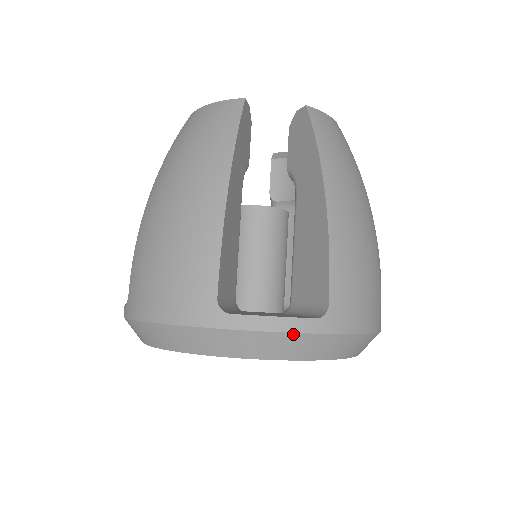
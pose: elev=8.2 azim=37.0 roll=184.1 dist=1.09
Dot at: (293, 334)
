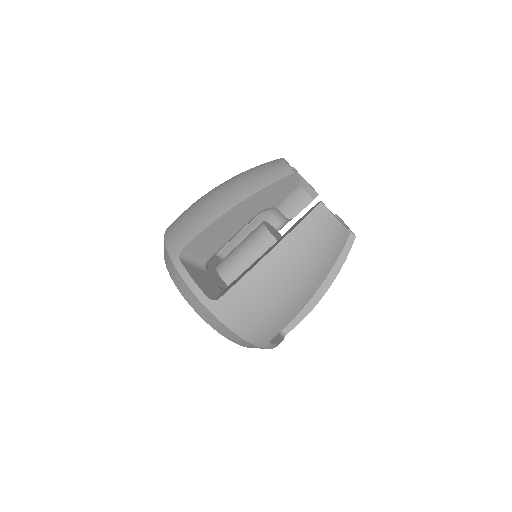
Dot at: (276, 346)
